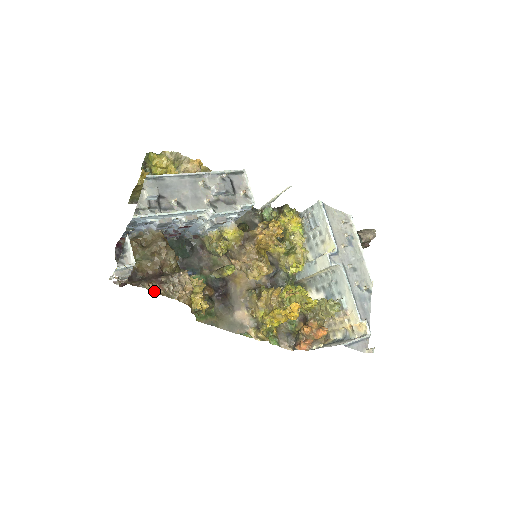
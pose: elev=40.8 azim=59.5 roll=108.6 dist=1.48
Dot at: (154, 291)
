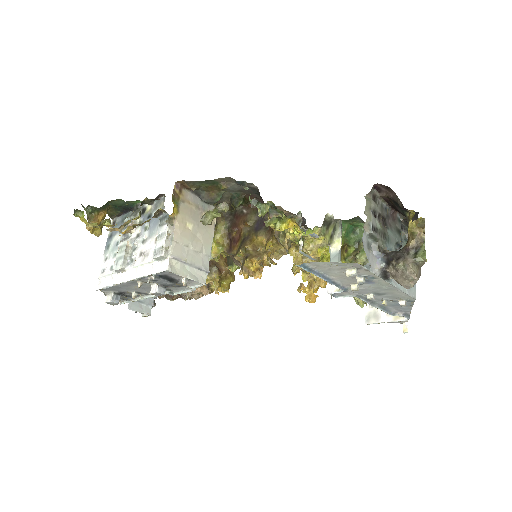
Dot at: occluded
